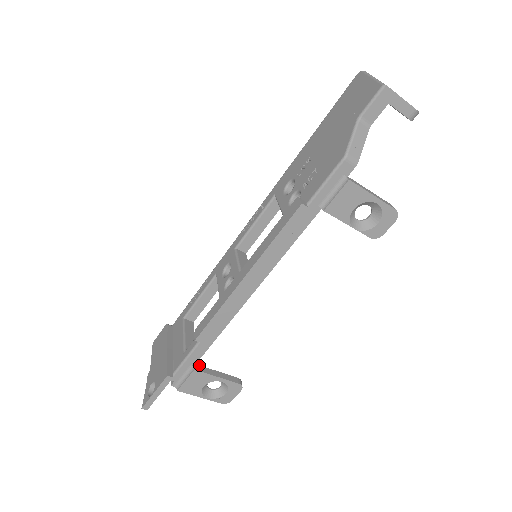
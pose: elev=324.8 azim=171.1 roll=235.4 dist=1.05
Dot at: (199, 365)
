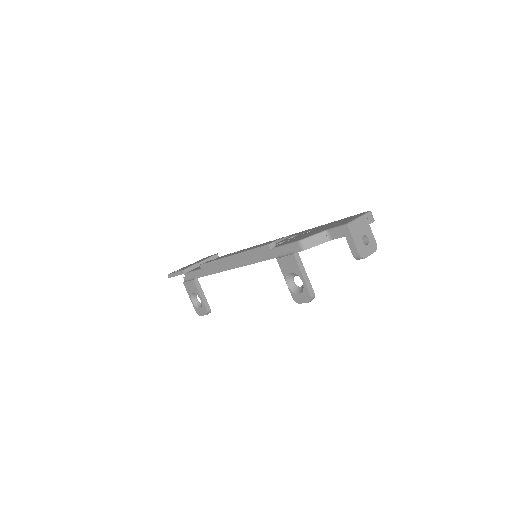
Dot at: occluded
